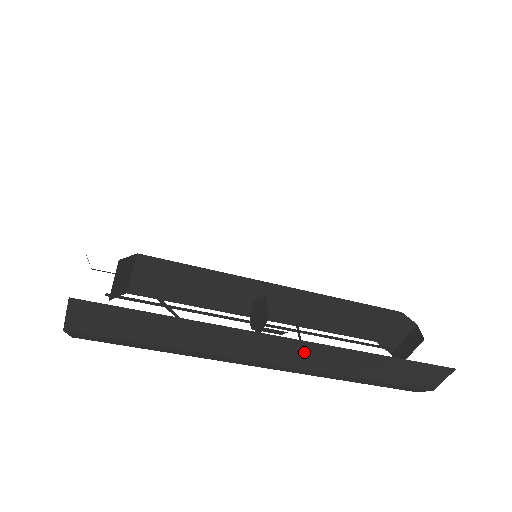
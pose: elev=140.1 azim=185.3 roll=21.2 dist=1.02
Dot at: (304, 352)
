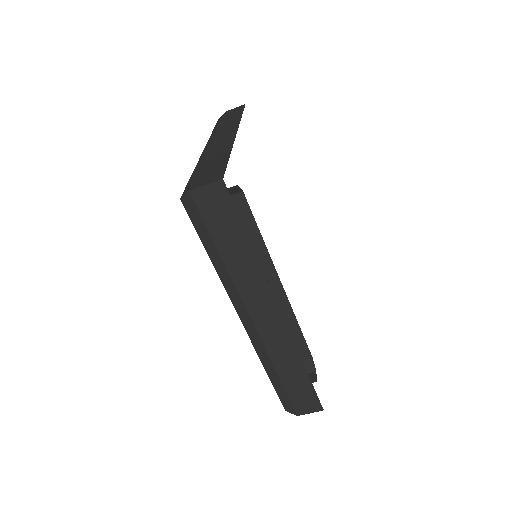
Dot at: (276, 328)
